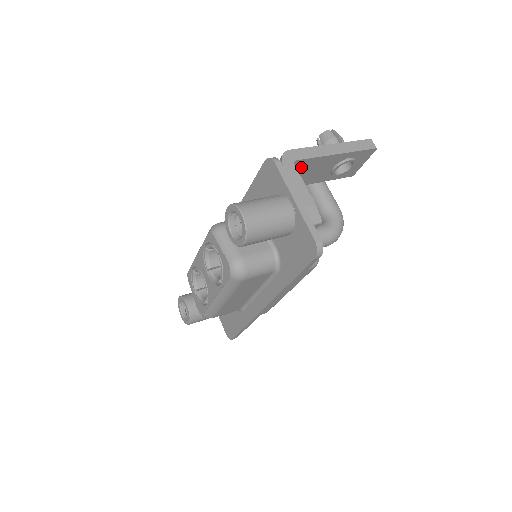
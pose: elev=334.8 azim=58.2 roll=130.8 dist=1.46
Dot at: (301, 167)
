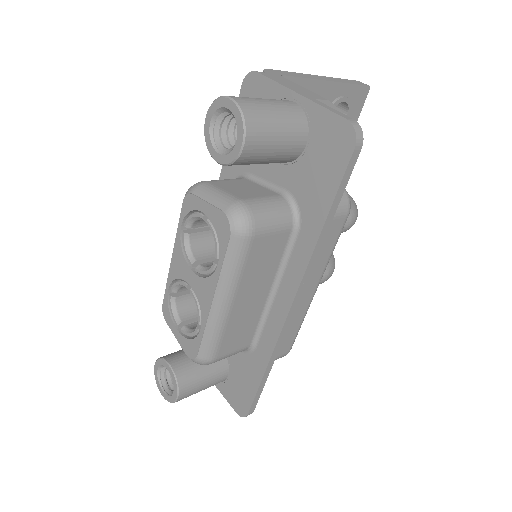
Dot at: occluded
